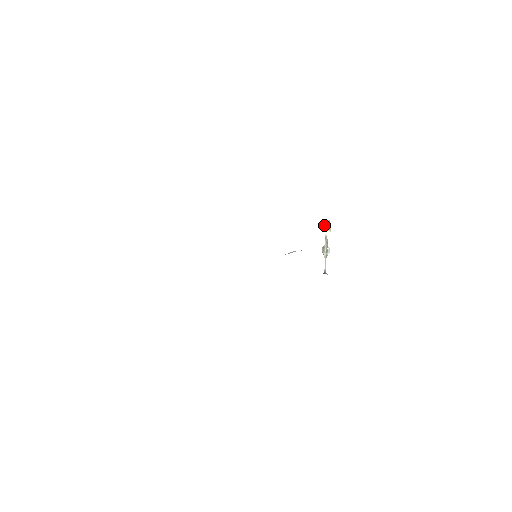
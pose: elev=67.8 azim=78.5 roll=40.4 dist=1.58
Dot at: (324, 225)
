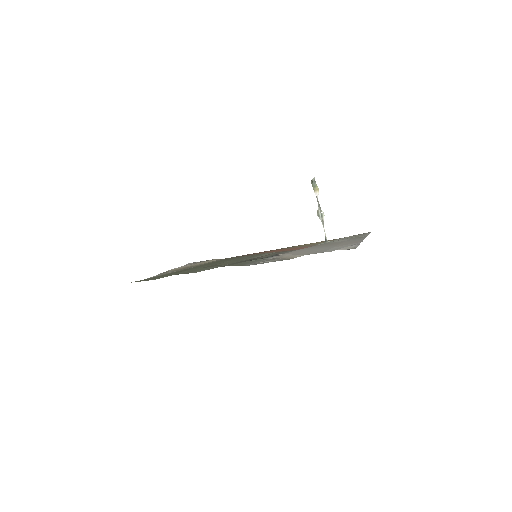
Dot at: (312, 184)
